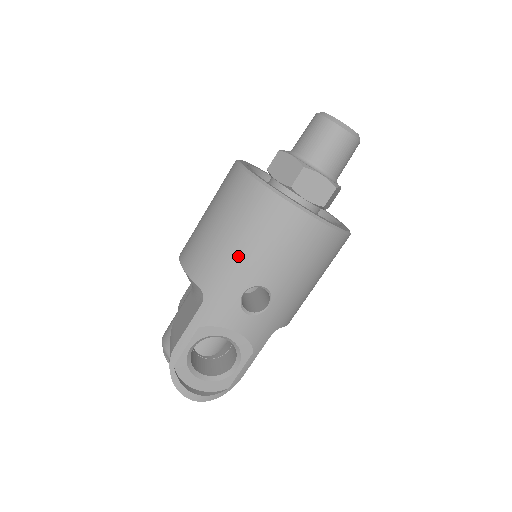
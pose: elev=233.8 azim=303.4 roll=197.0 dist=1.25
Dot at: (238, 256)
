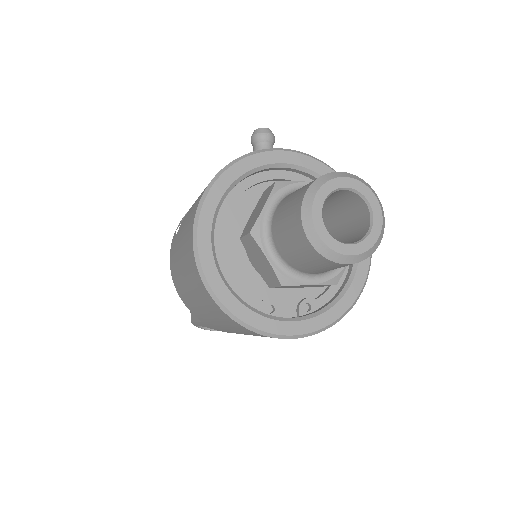
Dot at: (221, 326)
